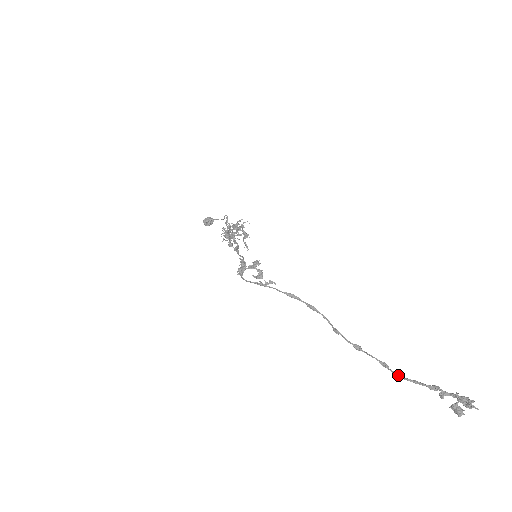
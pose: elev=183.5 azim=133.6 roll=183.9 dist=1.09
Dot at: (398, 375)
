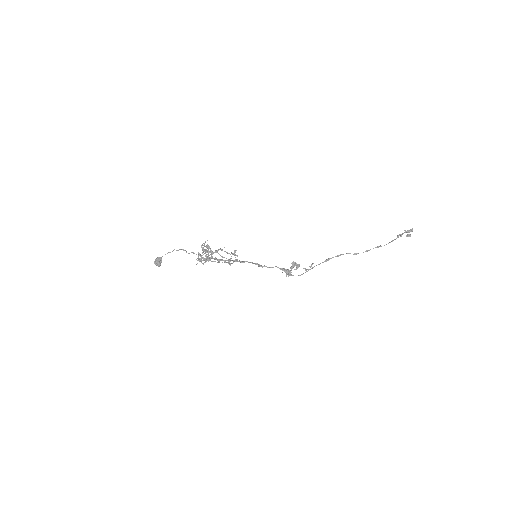
Dot at: occluded
